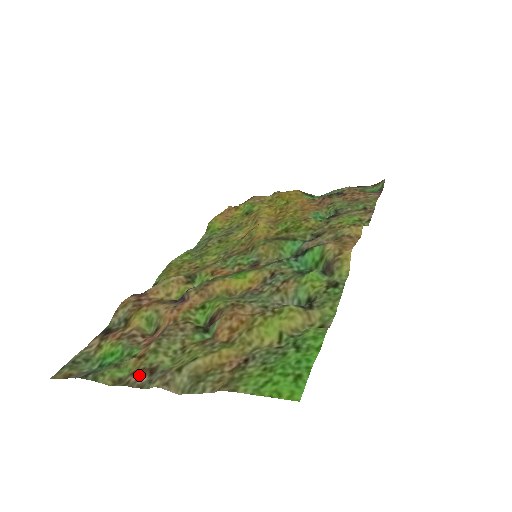
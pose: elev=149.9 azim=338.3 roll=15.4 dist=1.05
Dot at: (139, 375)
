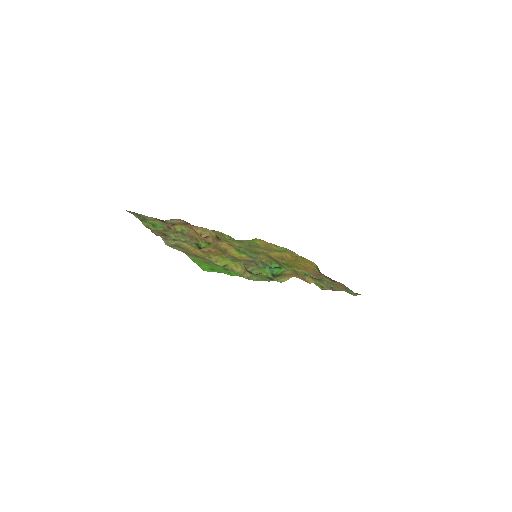
Dot at: (158, 232)
